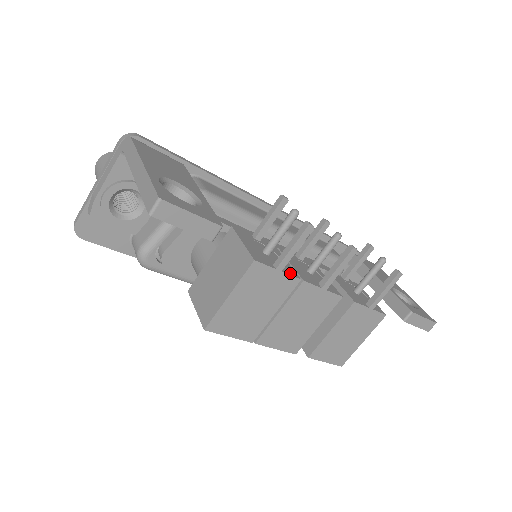
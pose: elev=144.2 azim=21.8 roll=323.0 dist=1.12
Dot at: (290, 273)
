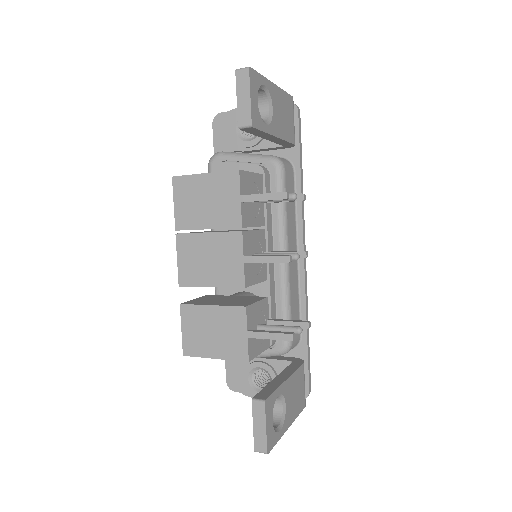
Dot at: (243, 215)
